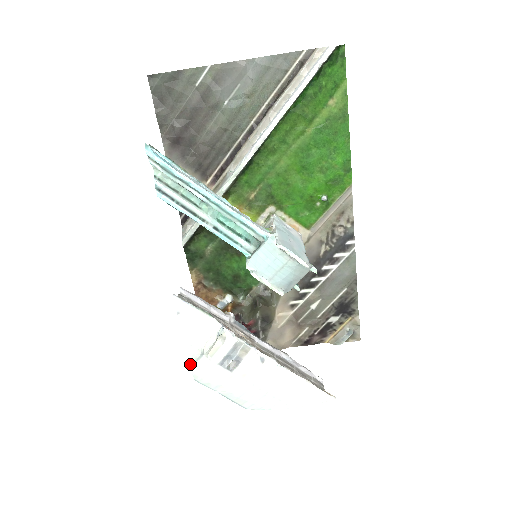
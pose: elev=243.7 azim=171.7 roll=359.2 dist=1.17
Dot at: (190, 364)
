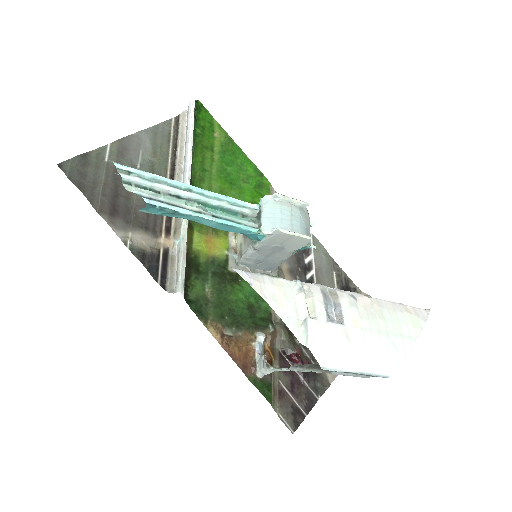
Dot at: (304, 344)
